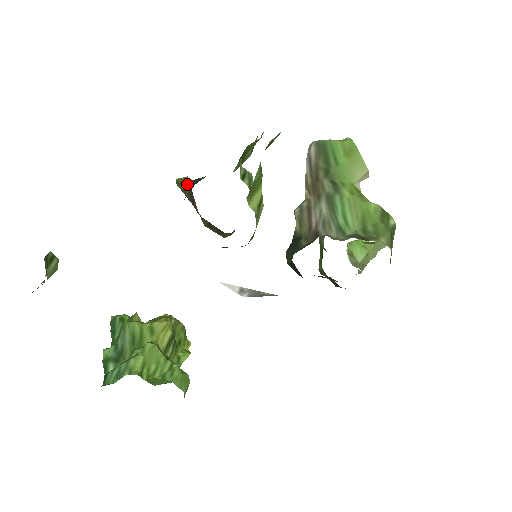
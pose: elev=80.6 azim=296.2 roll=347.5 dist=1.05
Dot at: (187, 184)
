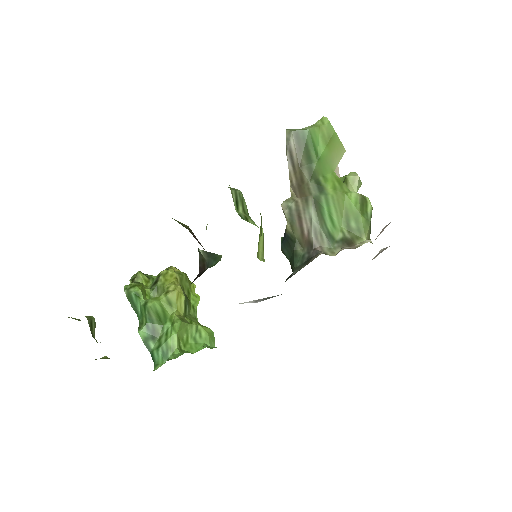
Dot at: (187, 227)
